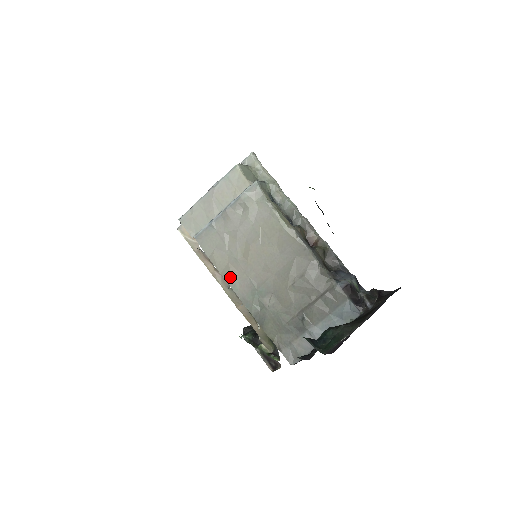
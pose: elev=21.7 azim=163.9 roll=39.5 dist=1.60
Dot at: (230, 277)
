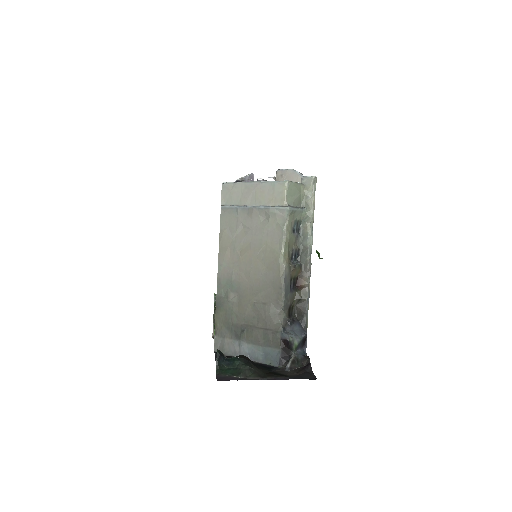
Dot at: (222, 257)
